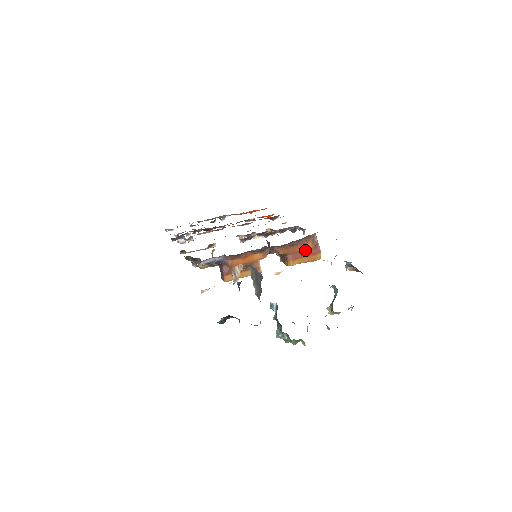
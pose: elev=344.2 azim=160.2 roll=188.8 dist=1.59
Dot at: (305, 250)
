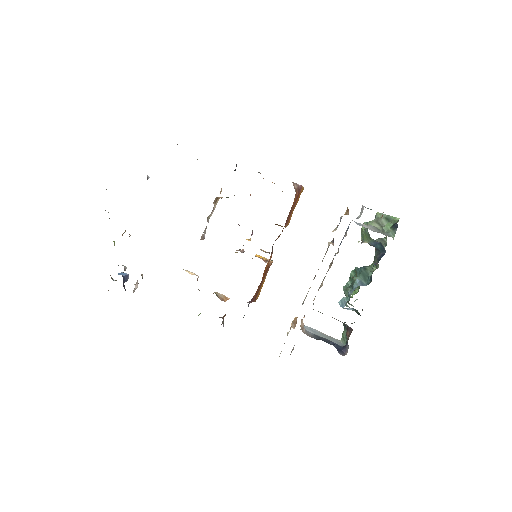
Dot at: (293, 205)
